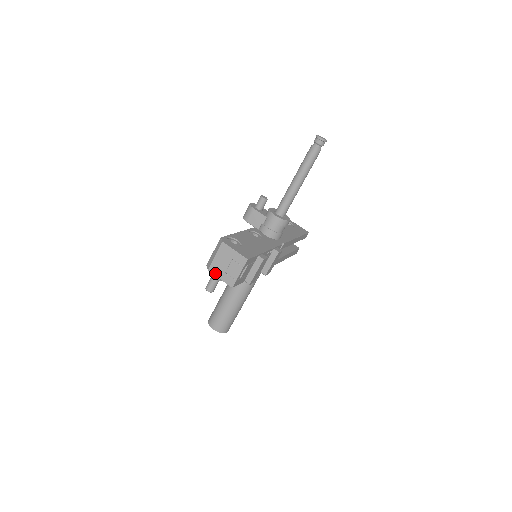
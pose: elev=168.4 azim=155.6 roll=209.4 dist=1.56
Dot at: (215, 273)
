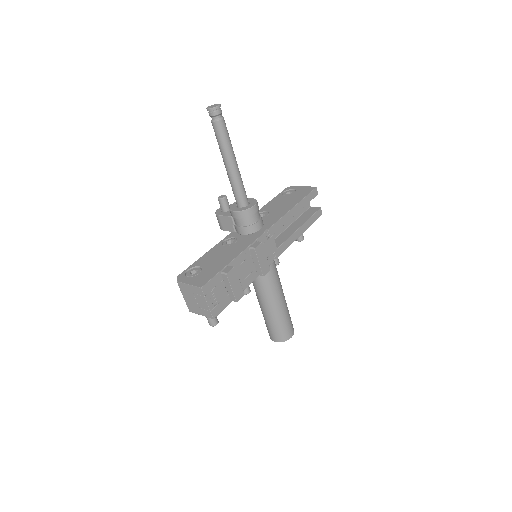
Dot at: (195, 312)
